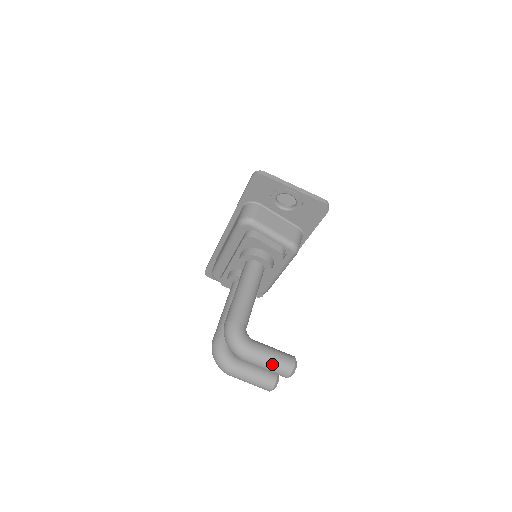
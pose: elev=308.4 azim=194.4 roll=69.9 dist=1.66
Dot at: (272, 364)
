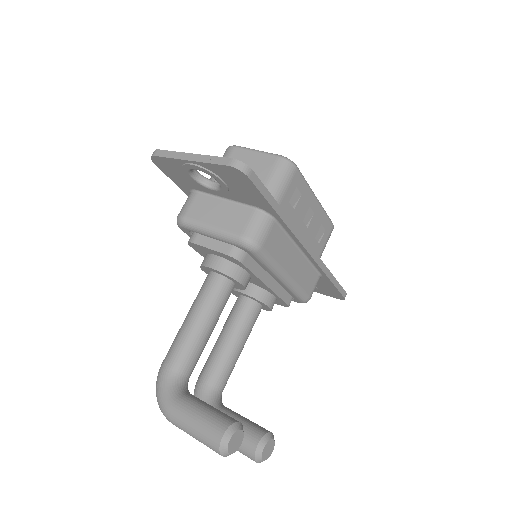
Dot at: (195, 434)
